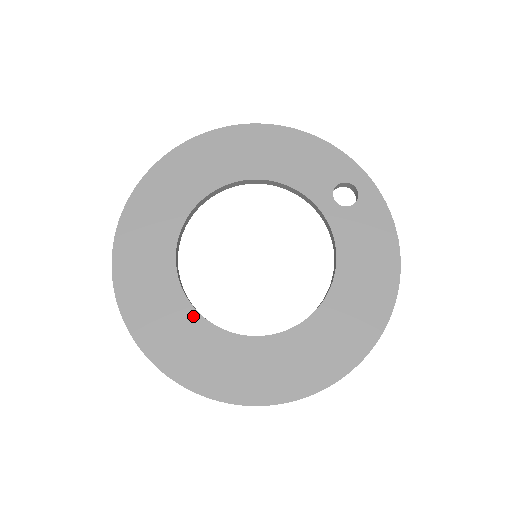
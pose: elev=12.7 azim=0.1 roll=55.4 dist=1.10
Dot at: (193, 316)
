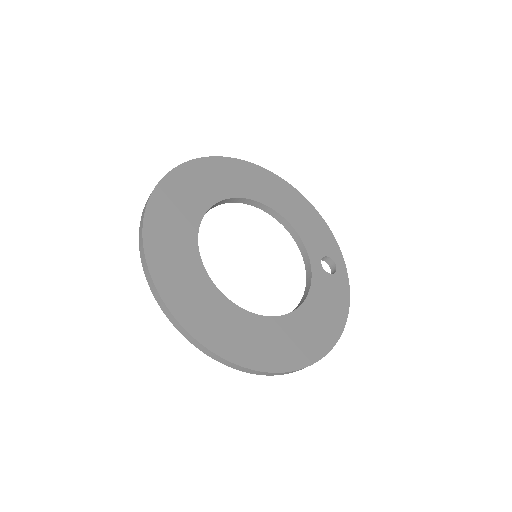
Dot at: (195, 256)
